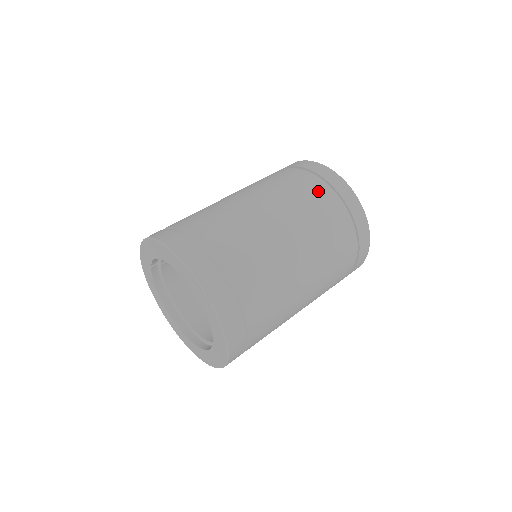
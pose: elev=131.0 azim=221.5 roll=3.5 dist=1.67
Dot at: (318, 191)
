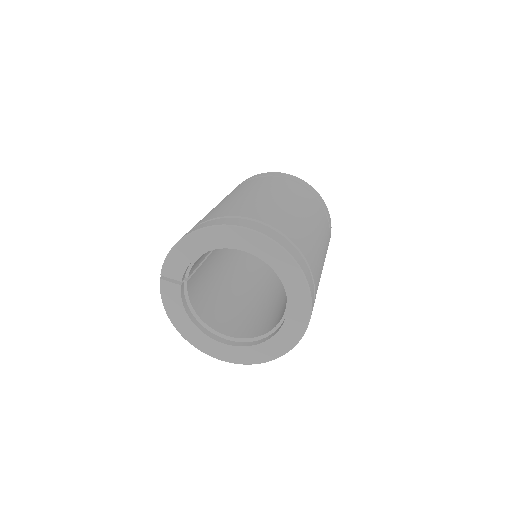
Dot at: (282, 181)
